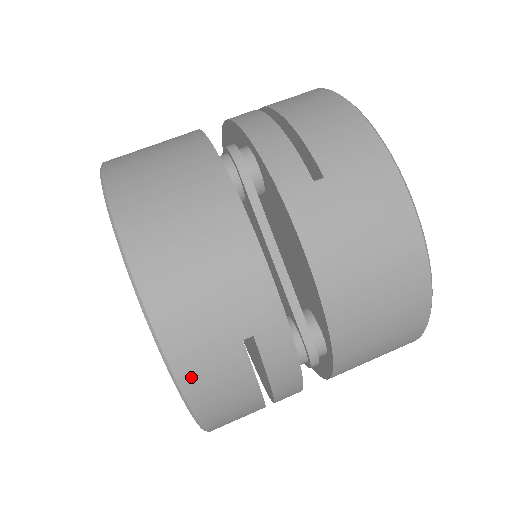
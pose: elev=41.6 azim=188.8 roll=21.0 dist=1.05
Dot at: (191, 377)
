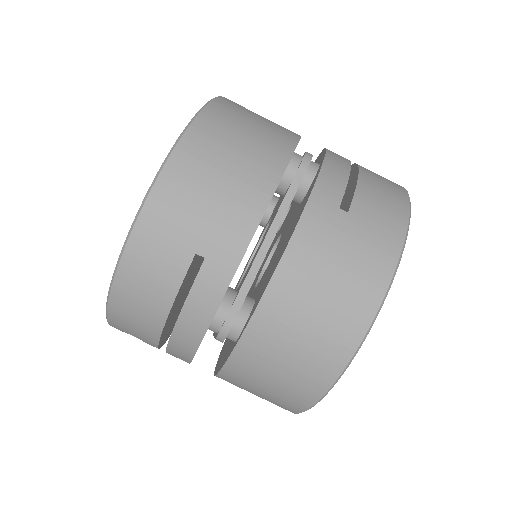
Dot at: (141, 243)
